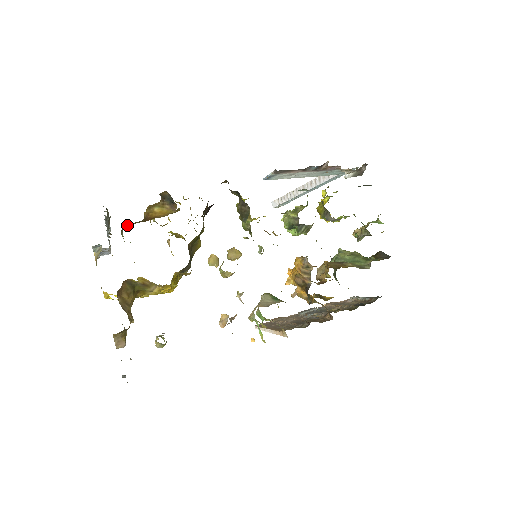
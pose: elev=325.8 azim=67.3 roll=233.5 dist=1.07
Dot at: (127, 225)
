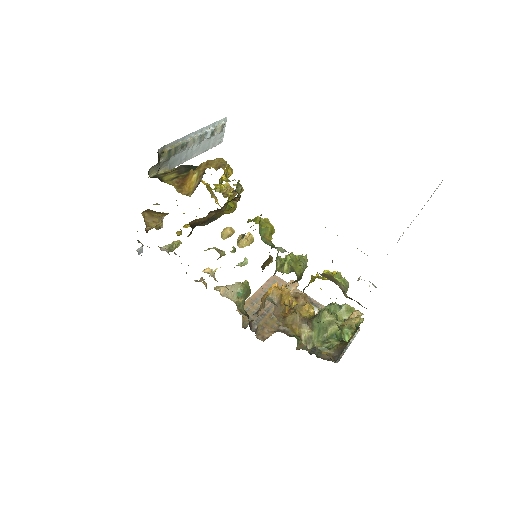
Dot at: (175, 171)
